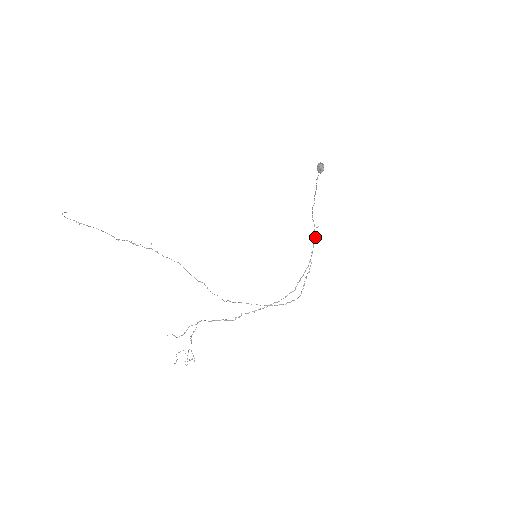
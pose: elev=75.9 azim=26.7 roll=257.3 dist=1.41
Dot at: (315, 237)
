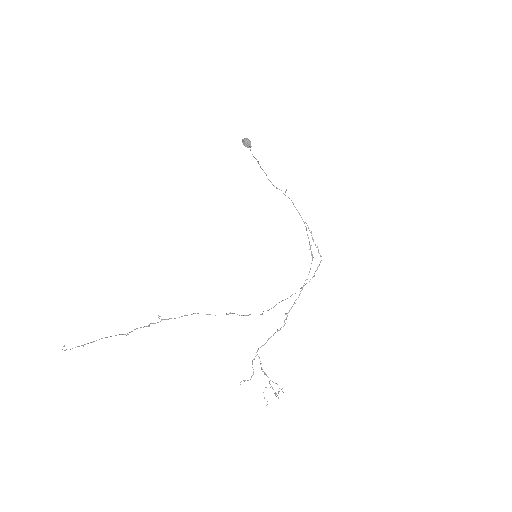
Dot at: (291, 200)
